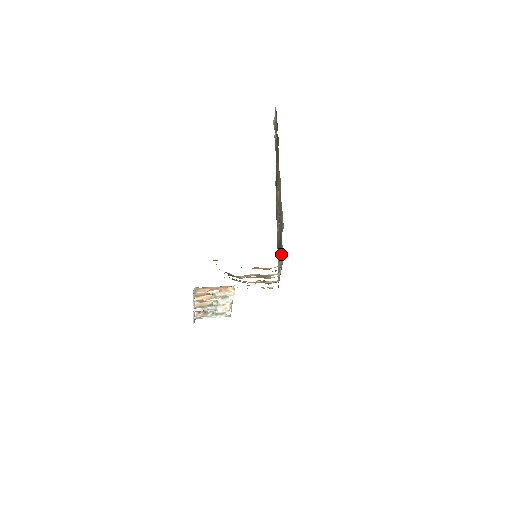
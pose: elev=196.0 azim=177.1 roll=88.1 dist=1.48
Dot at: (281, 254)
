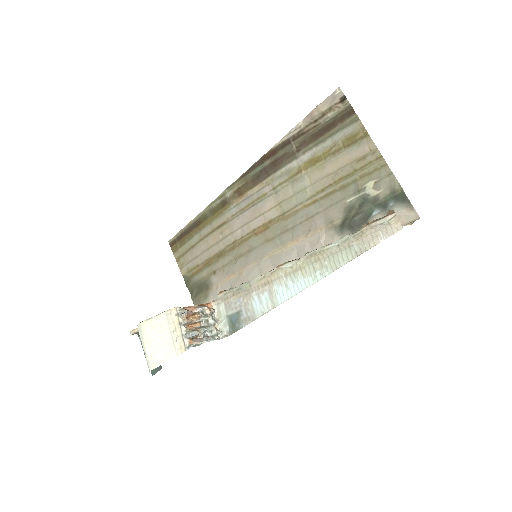
Dot at: occluded
